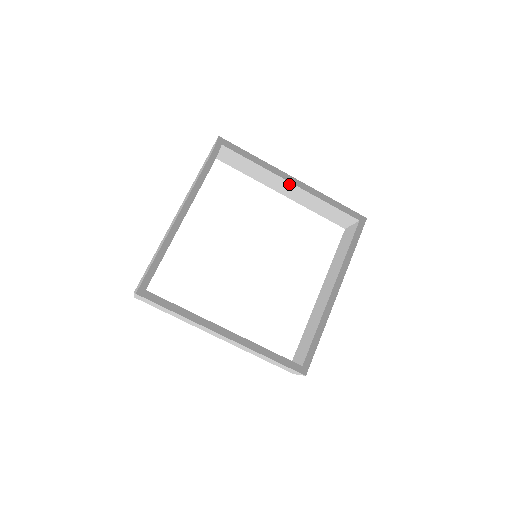
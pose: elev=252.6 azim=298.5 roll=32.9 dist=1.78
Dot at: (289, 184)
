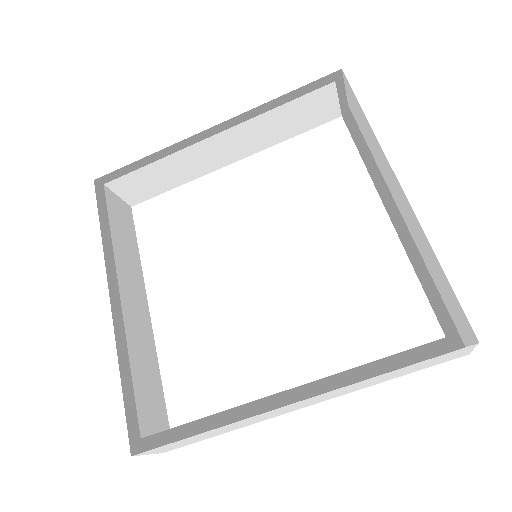
Dot at: (386, 190)
